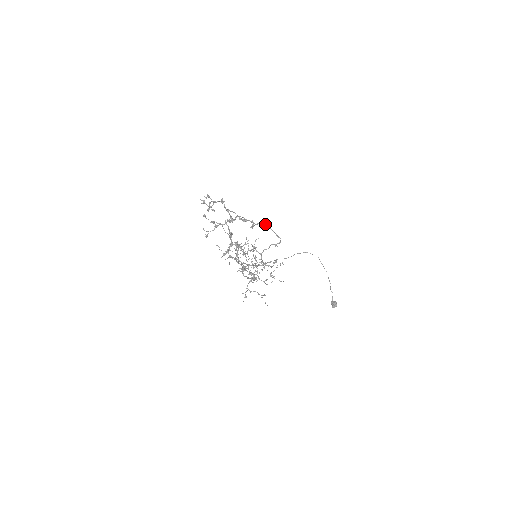
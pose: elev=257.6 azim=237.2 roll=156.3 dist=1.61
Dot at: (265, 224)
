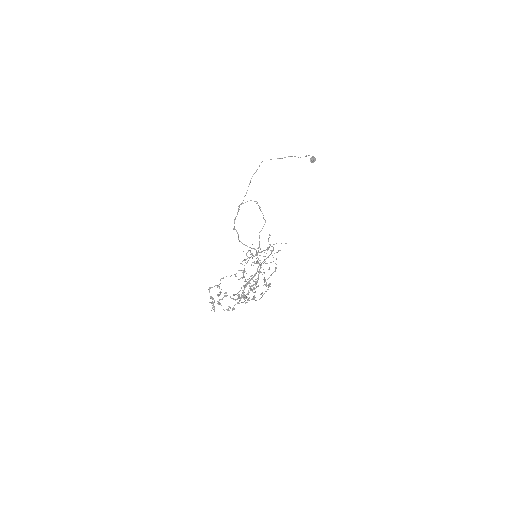
Dot at: (260, 265)
